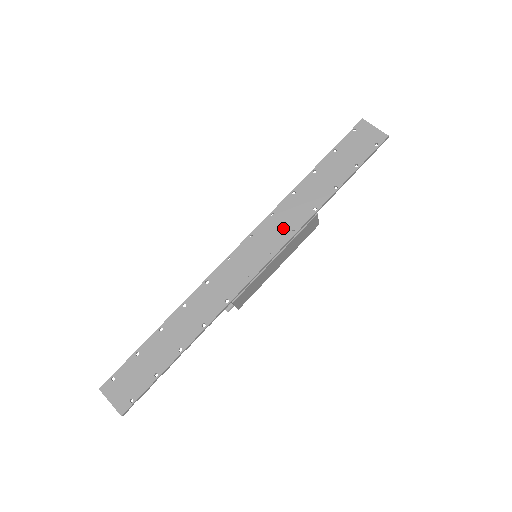
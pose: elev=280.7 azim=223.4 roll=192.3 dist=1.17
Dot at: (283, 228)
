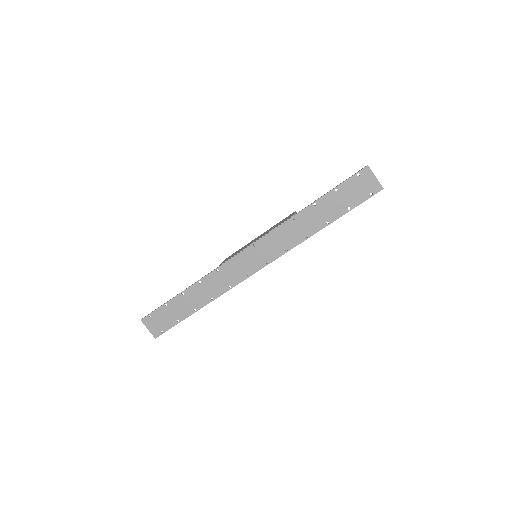
Dot at: (279, 245)
